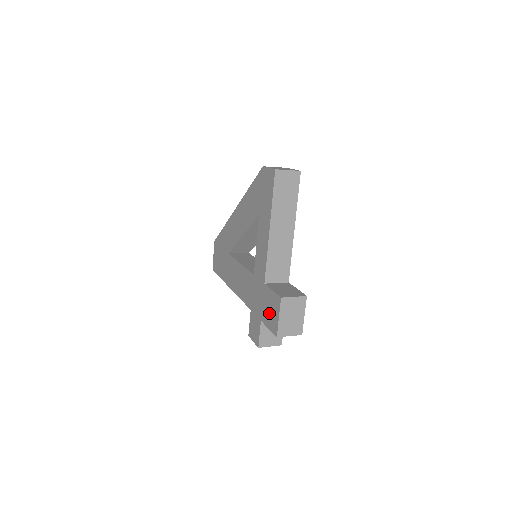
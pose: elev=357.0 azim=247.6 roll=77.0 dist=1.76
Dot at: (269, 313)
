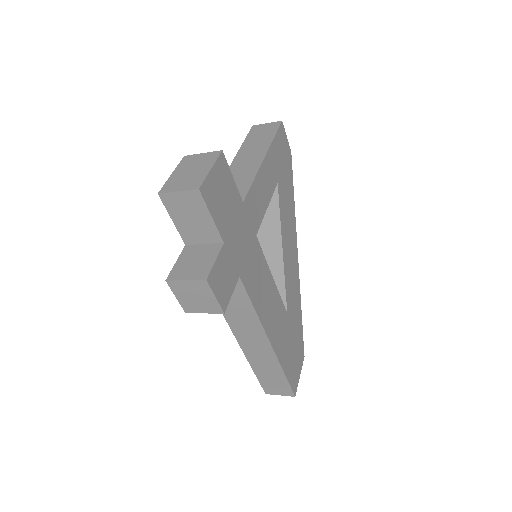
Dot at: occluded
